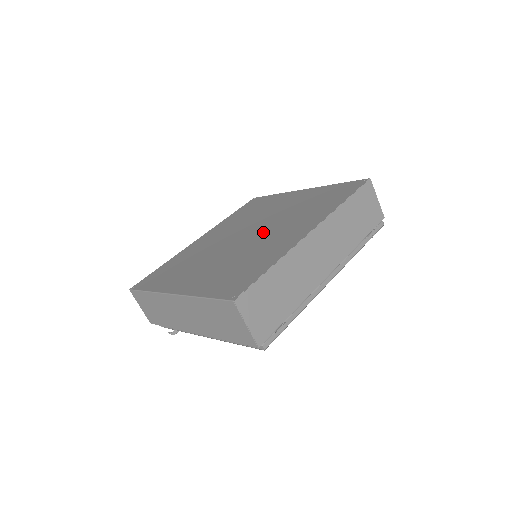
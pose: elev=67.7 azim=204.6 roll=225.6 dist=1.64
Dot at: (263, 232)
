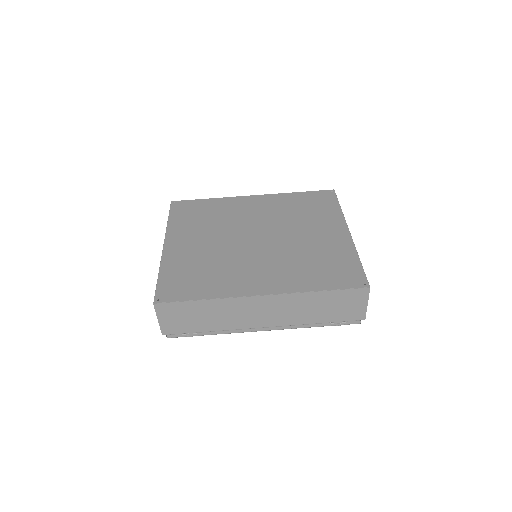
Dot at: (261, 251)
